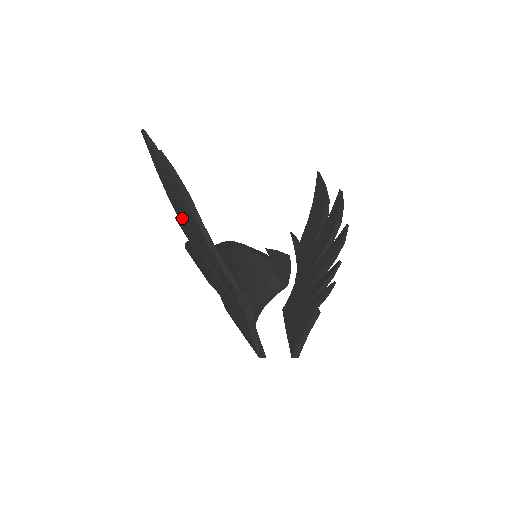
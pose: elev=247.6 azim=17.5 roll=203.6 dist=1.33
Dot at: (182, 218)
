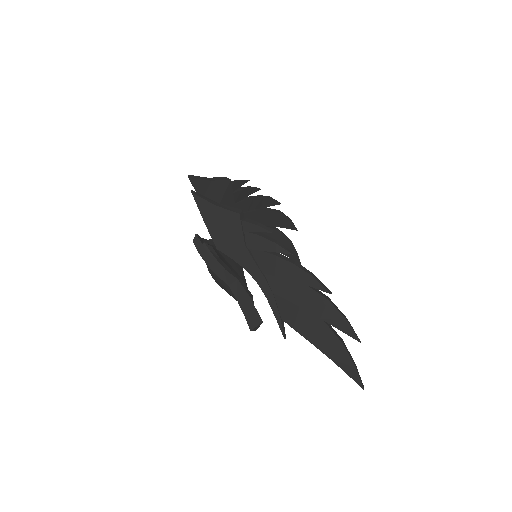
Dot at: occluded
